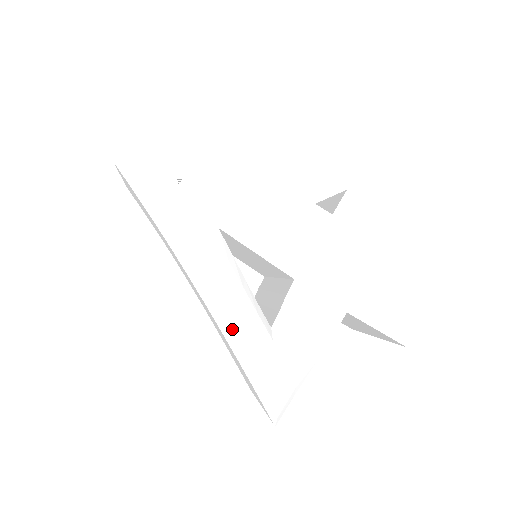
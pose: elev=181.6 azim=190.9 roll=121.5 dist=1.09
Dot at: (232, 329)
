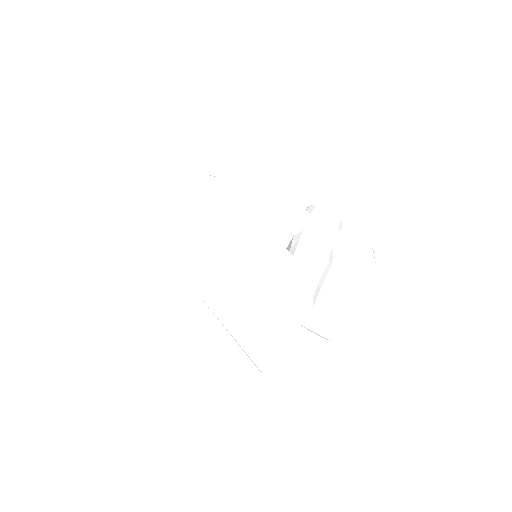
Dot at: (264, 245)
